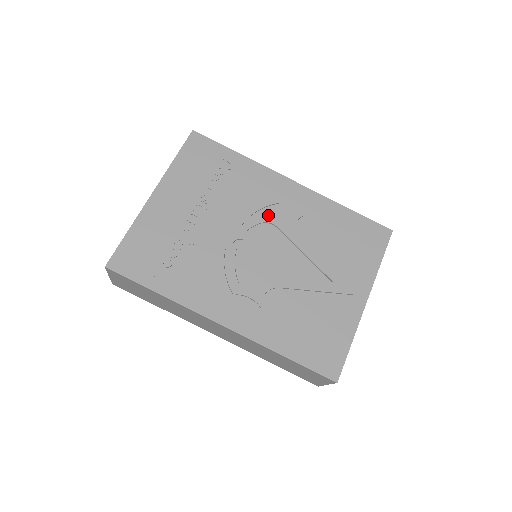
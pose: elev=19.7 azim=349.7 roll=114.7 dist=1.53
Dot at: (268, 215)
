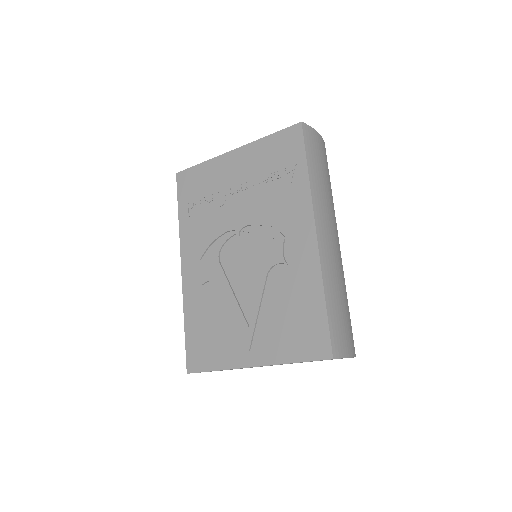
Dot at: (269, 237)
